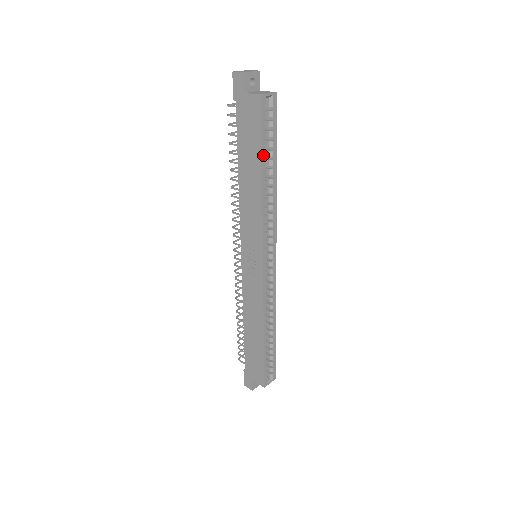
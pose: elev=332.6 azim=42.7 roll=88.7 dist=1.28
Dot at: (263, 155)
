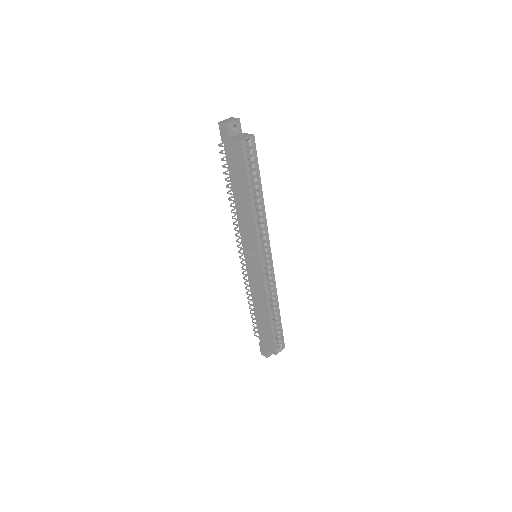
Dot at: (249, 183)
